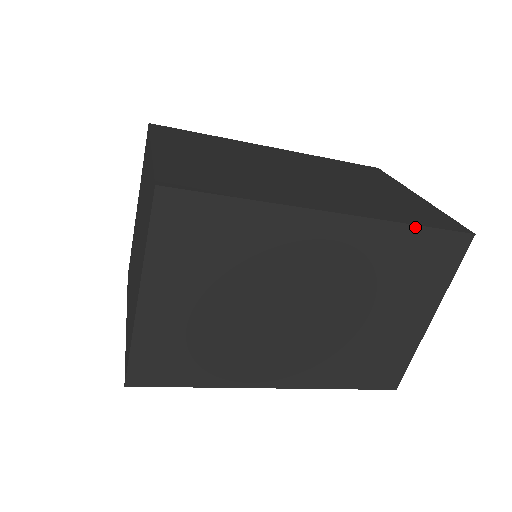
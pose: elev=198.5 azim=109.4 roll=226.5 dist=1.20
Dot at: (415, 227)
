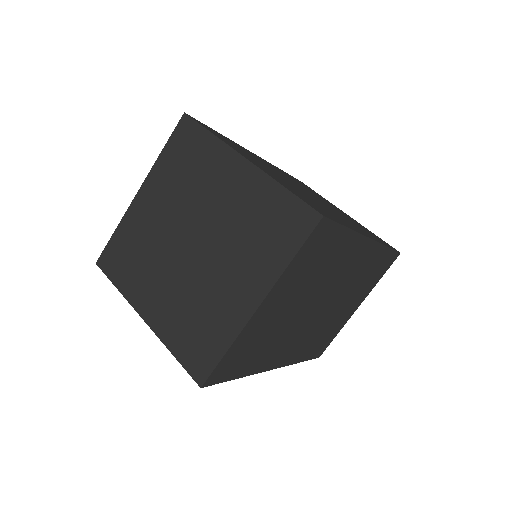
Dot at: (388, 249)
